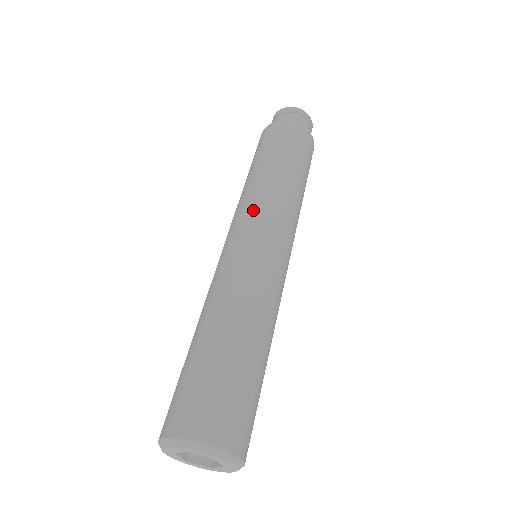
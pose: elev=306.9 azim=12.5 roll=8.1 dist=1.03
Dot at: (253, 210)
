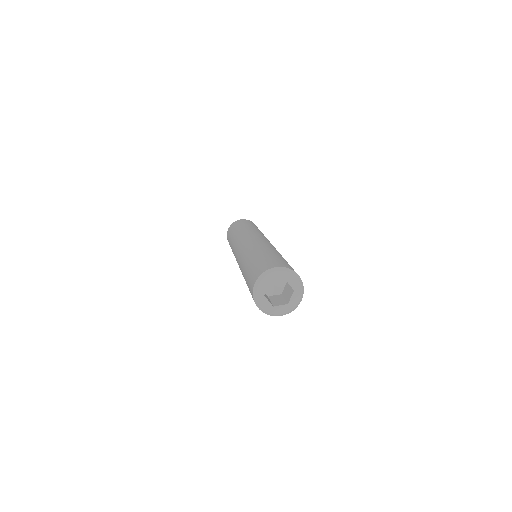
Dot at: (243, 236)
